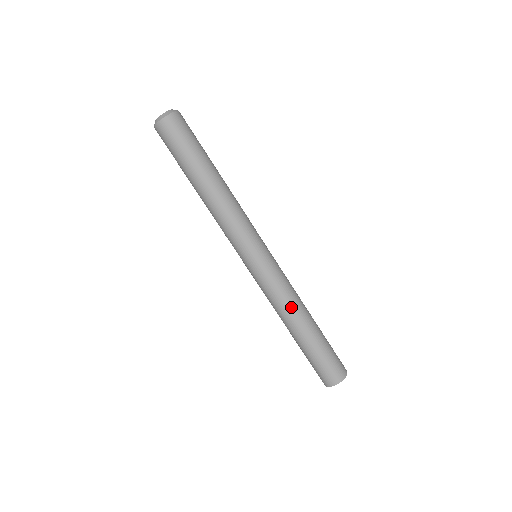
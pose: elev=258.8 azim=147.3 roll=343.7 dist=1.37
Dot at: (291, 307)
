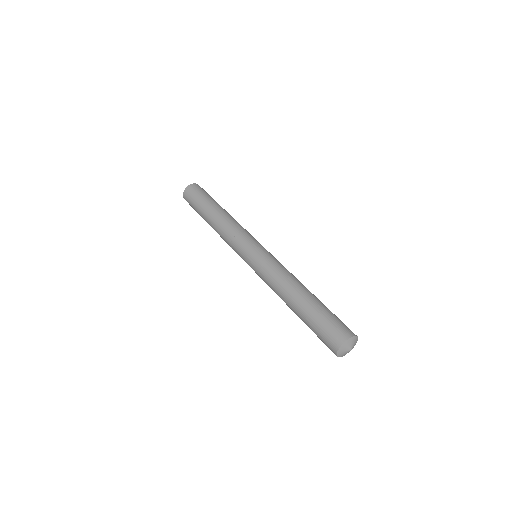
Dot at: (293, 277)
